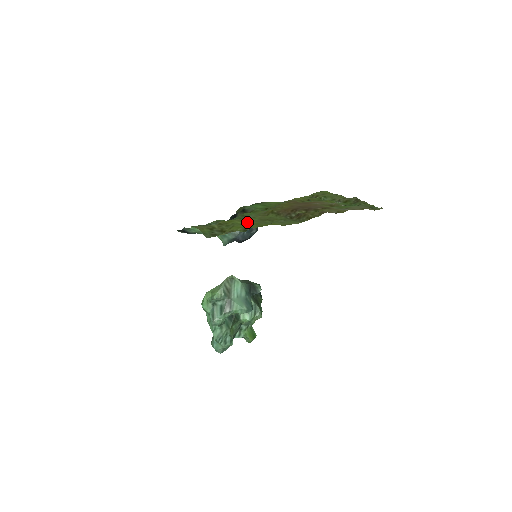
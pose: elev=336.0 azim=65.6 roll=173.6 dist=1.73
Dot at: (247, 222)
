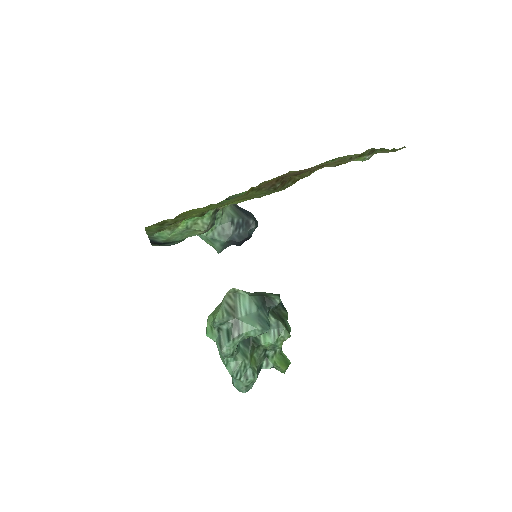
Dot at: (213, 207)
